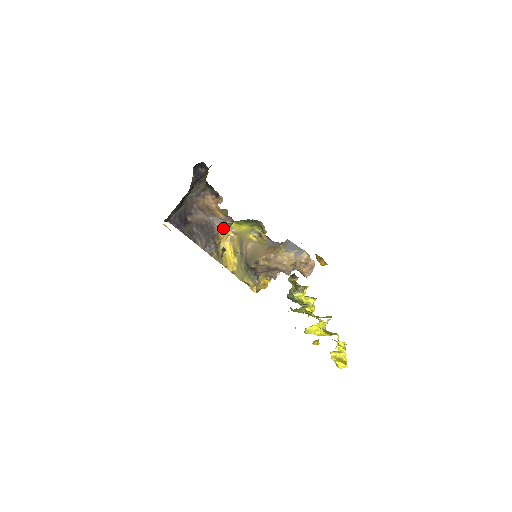
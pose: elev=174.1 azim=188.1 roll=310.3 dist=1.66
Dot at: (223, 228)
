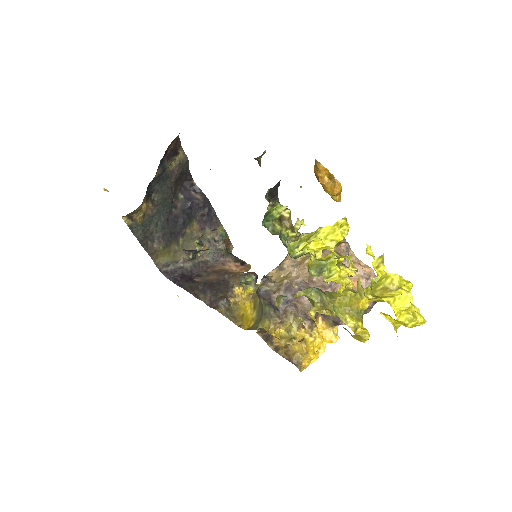
Dot at: (241, 284)
